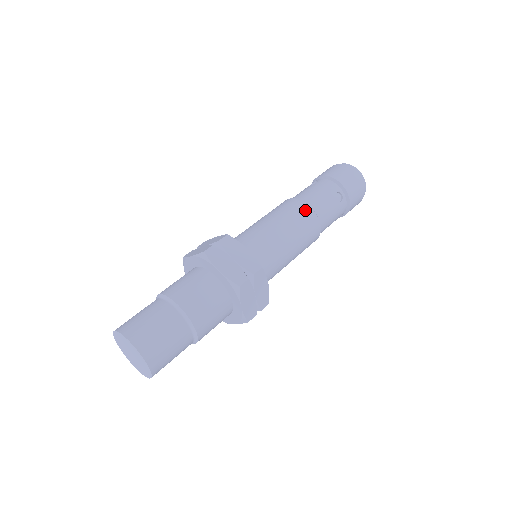
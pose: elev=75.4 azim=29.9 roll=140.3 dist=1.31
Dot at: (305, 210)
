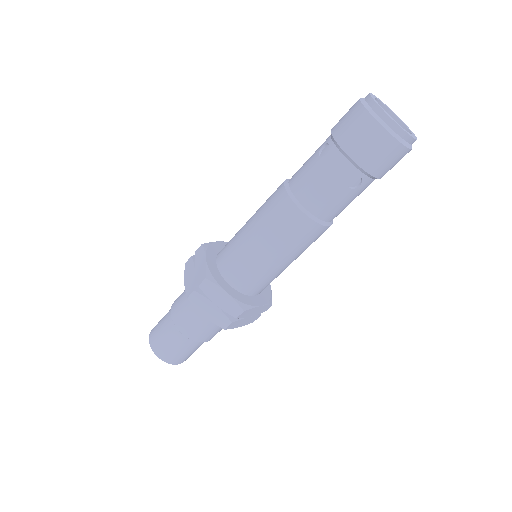
Dot at: (298, 221)
